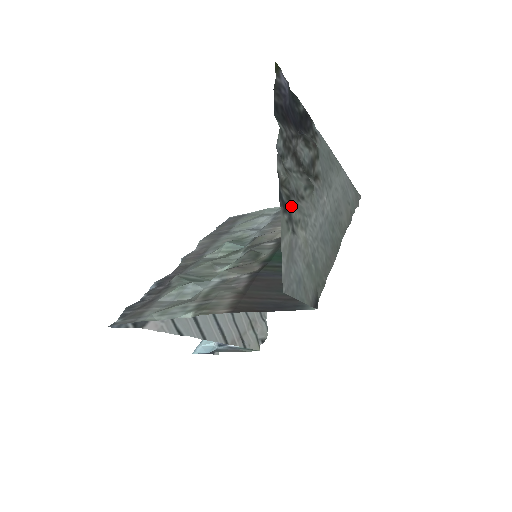
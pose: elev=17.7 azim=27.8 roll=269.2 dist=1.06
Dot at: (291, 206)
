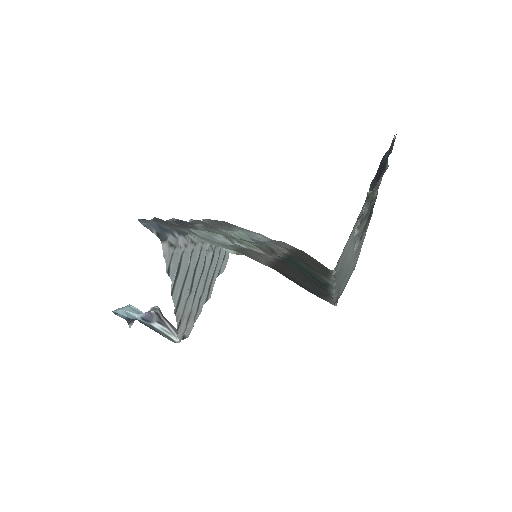
Dot at: (365, 222)
